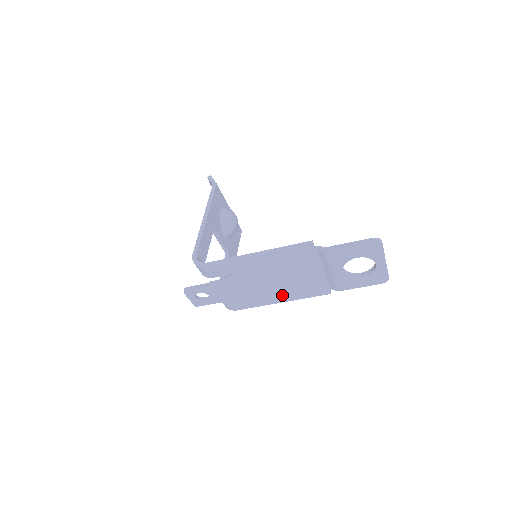
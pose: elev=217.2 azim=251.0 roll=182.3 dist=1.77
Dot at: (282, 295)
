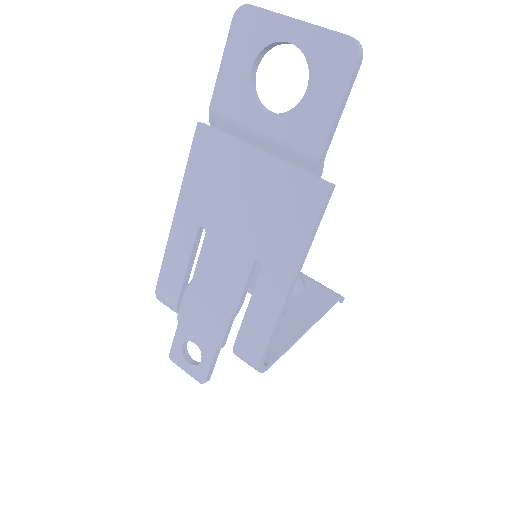
Dot at: (274, 264)
